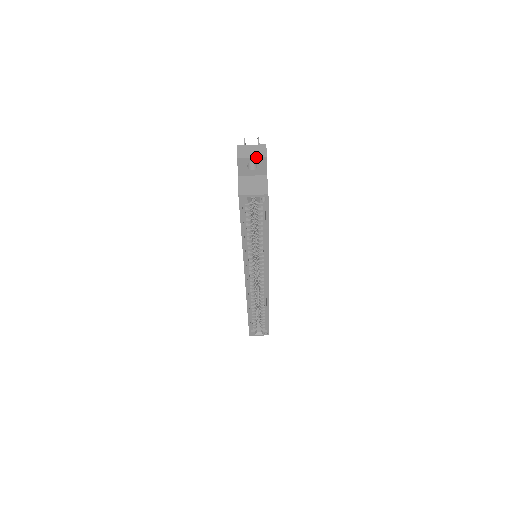
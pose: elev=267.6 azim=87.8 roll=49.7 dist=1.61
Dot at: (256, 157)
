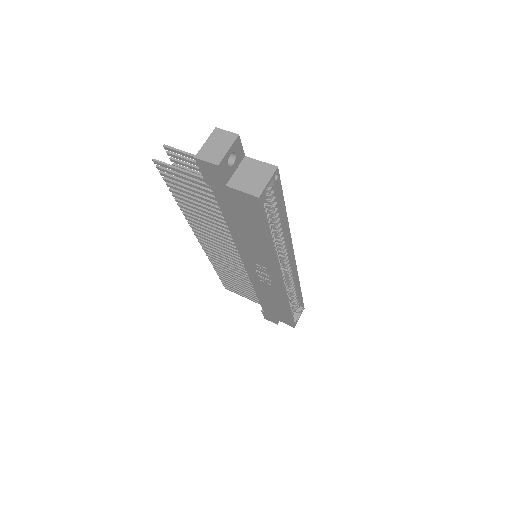
Dot at: (231, 145)
